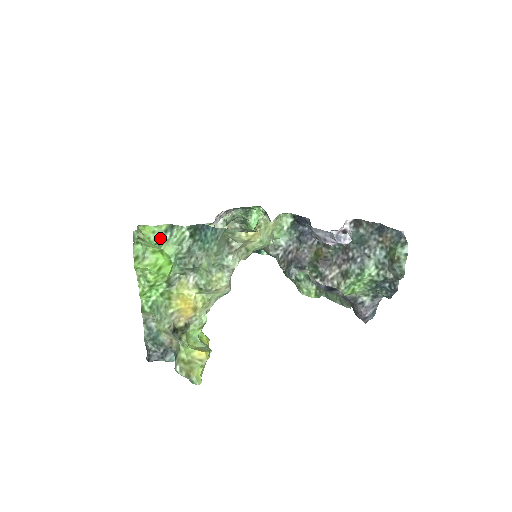
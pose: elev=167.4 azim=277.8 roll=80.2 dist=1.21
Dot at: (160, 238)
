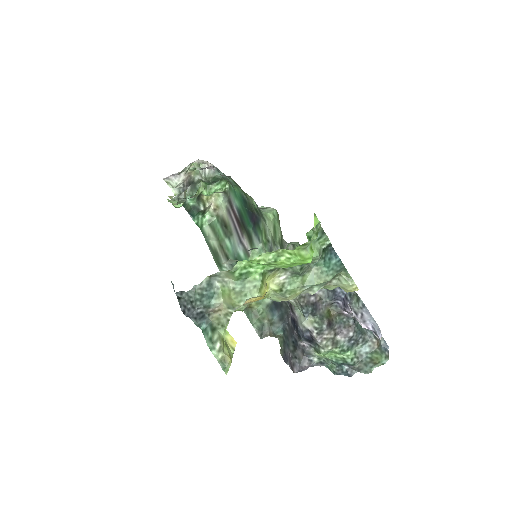
Dot at: (312, 234)
